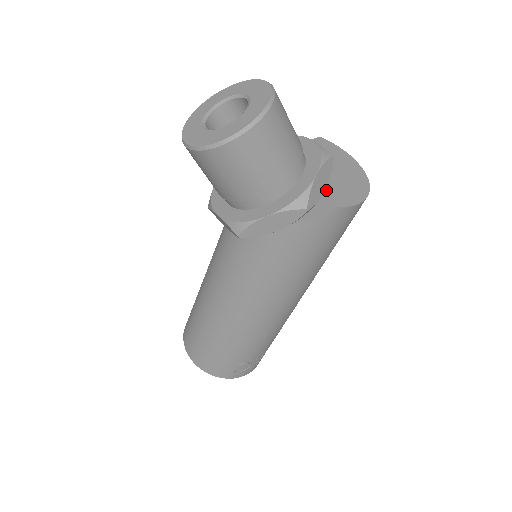
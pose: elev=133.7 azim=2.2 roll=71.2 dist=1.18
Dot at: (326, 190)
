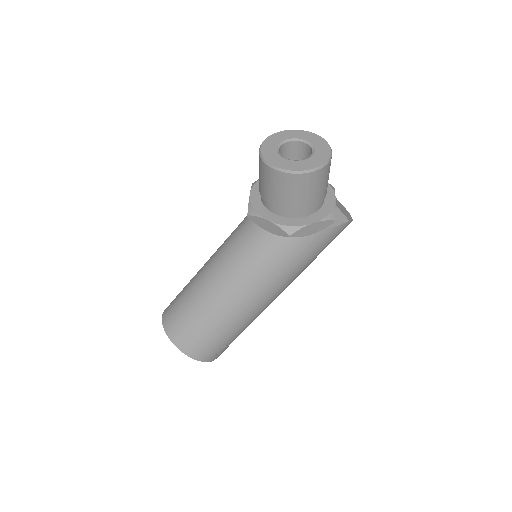
Dot at: occluded
